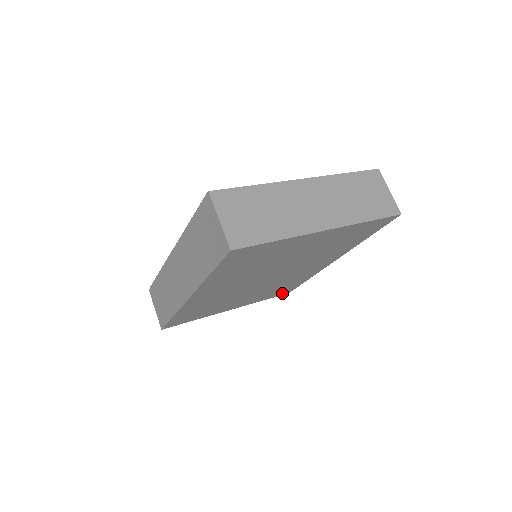
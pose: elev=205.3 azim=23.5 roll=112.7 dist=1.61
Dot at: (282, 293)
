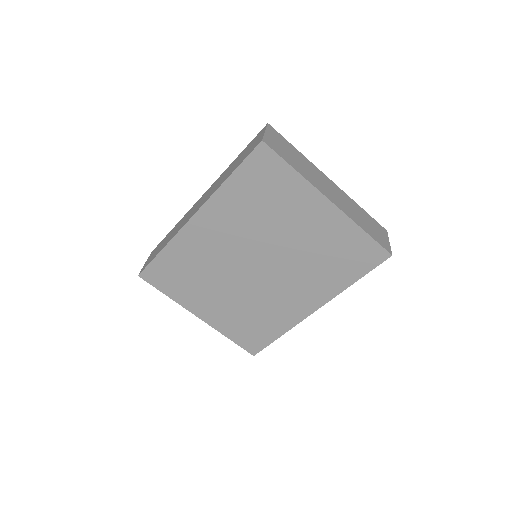
Dot at: (249, 345)
